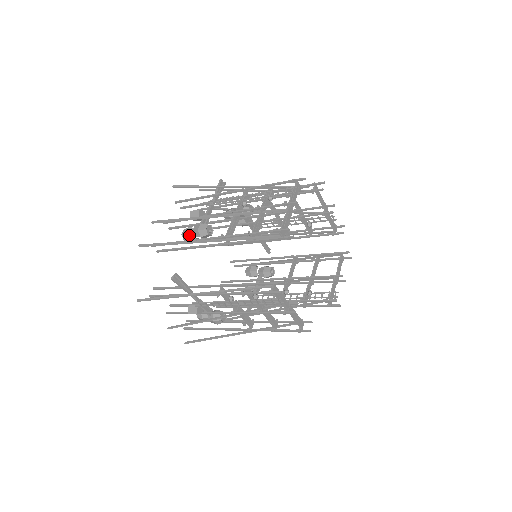
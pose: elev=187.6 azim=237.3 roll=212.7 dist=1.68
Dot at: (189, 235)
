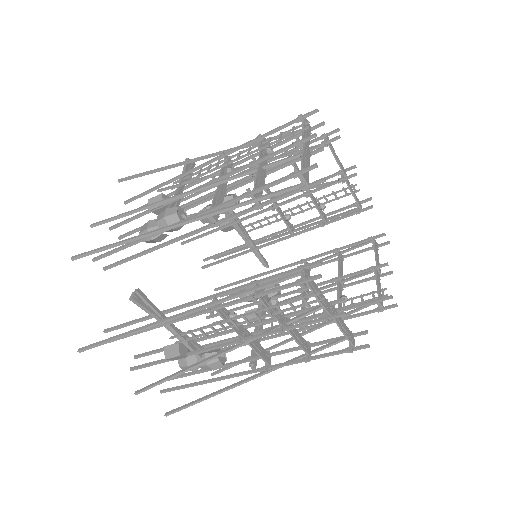
Dot at: occluded
